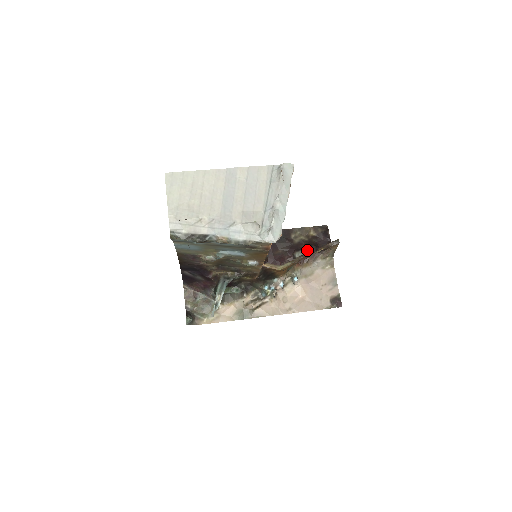
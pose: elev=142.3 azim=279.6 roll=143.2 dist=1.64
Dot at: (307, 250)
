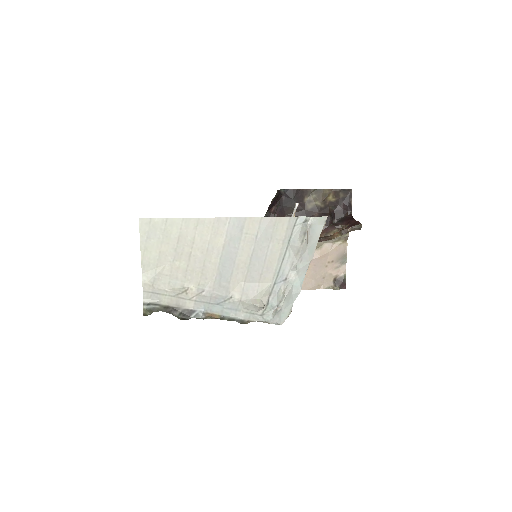
Dot at: occluded
